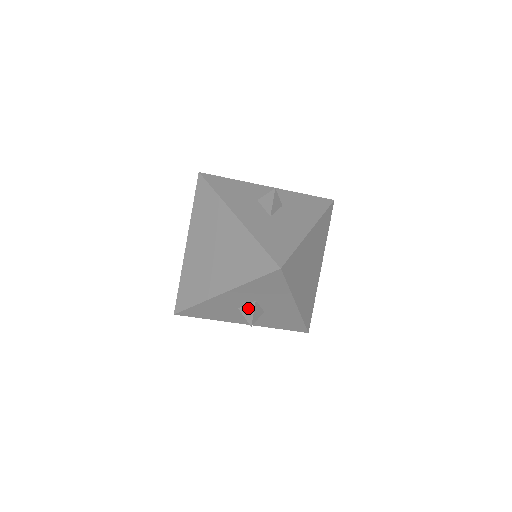
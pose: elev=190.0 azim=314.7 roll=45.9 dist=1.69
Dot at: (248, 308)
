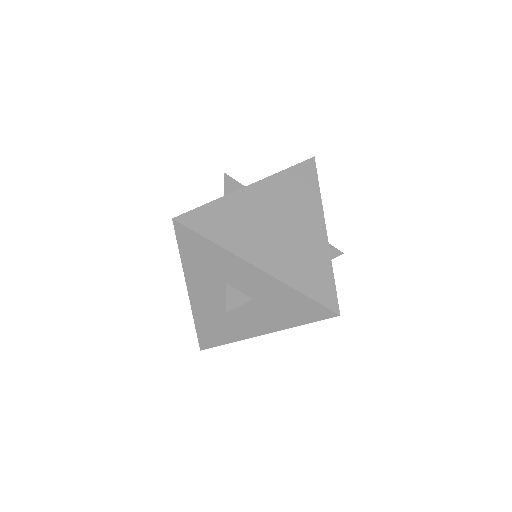
Dot at: occluded
